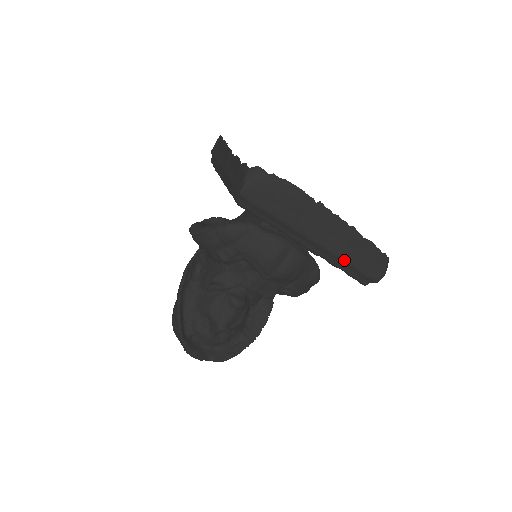
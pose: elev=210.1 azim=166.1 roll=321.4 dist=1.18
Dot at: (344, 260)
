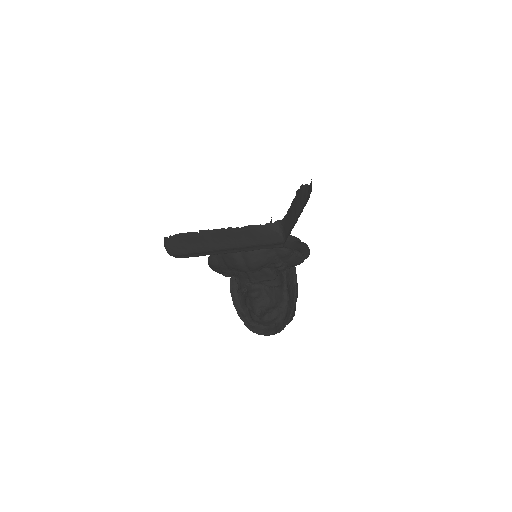
Dot at: (248, 246)
